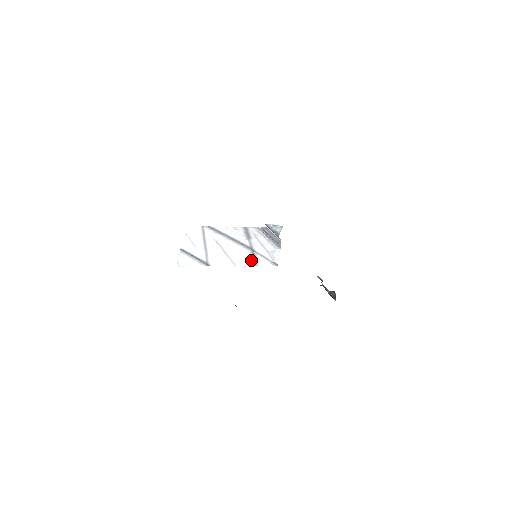
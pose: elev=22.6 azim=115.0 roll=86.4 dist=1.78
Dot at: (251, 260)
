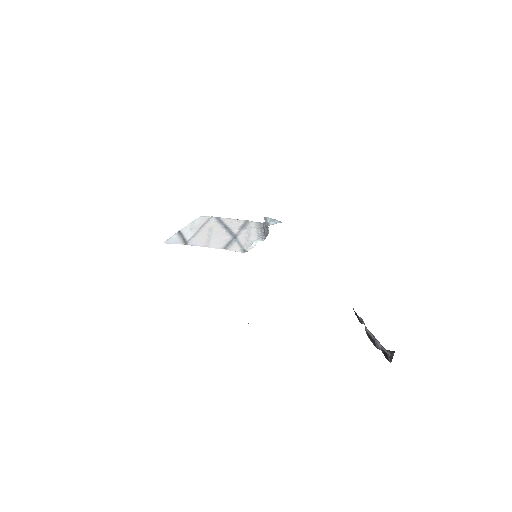
Dot at: (225, 245)
